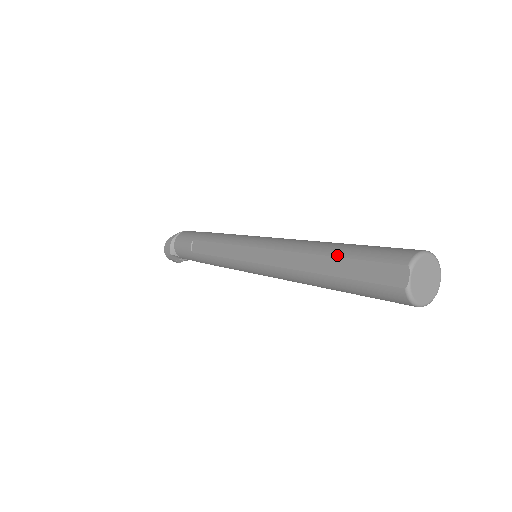
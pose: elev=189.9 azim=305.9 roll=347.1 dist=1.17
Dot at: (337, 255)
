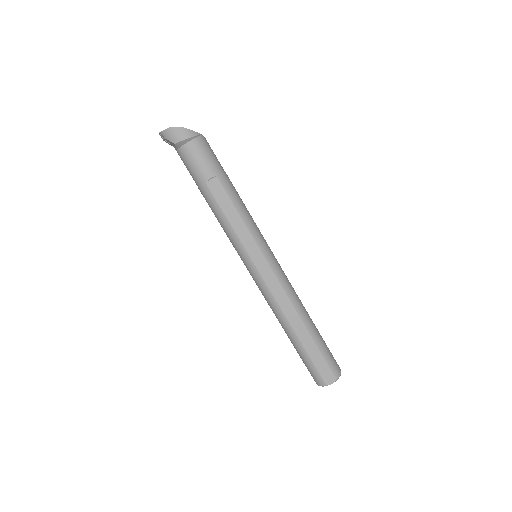
Dot at: (314, 340)
